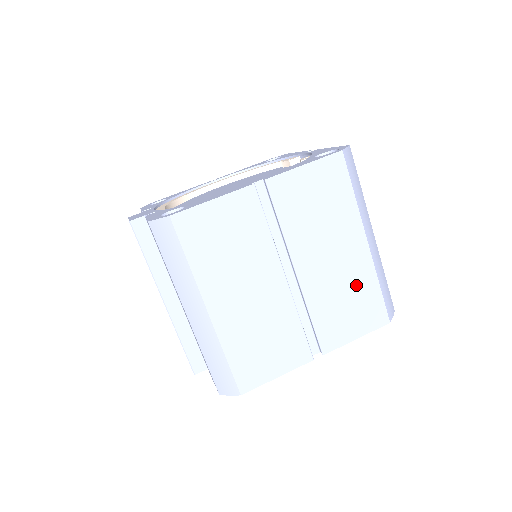
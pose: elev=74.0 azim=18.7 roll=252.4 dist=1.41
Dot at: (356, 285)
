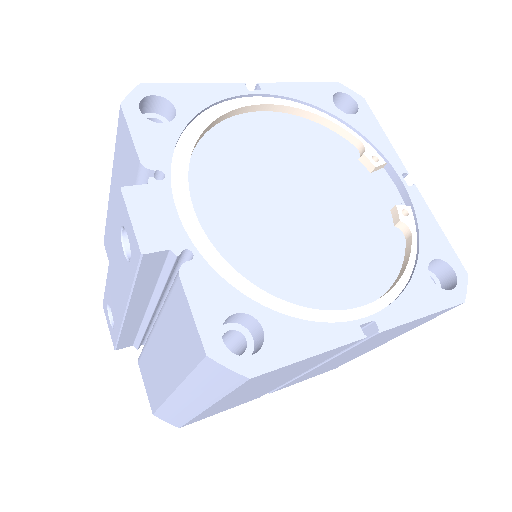
Dot at: occluded
